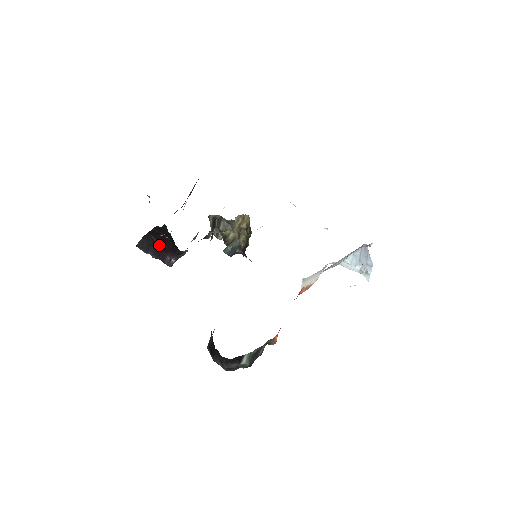
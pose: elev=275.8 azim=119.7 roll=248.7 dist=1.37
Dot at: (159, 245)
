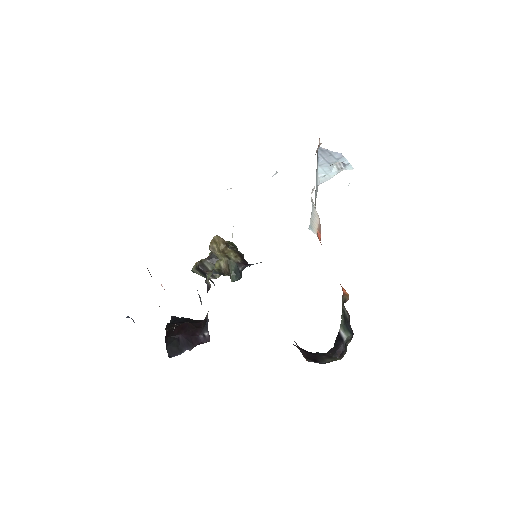
Dot at: (183, 336)
